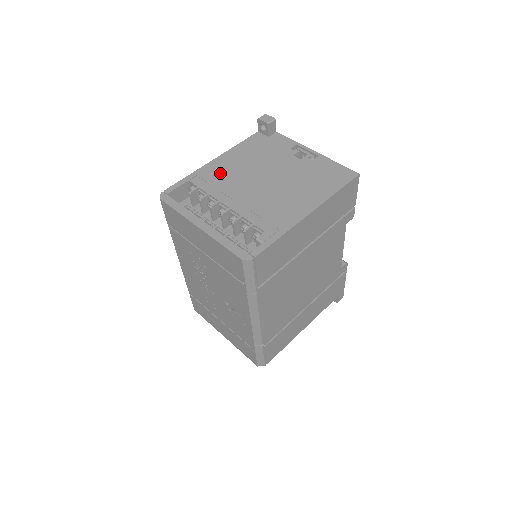
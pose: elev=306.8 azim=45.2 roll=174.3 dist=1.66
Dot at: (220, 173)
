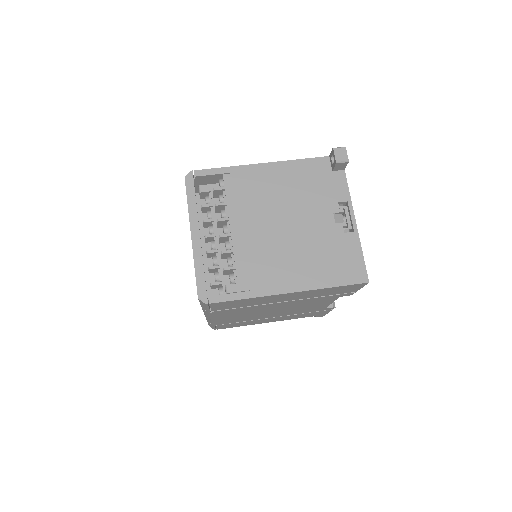
Dot at: (254, 186)
